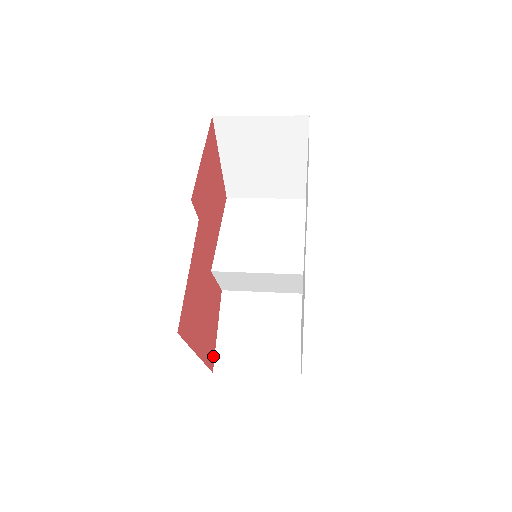
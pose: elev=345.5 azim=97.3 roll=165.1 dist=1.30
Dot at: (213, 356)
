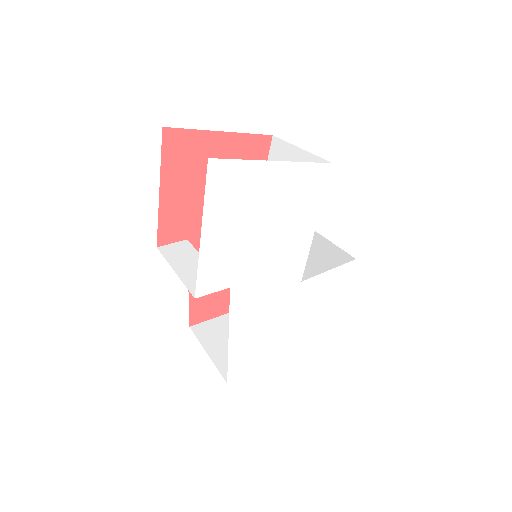
Dot at: occluded
